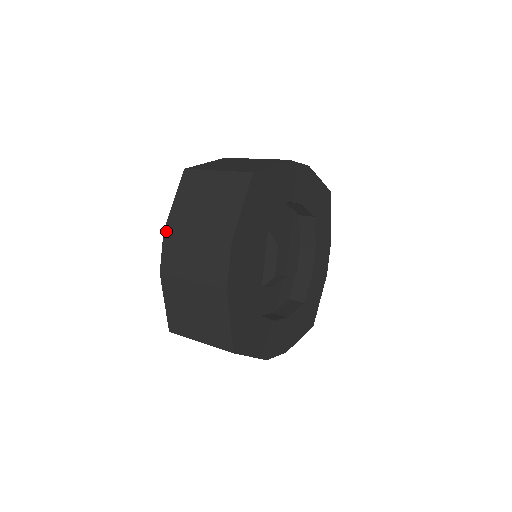
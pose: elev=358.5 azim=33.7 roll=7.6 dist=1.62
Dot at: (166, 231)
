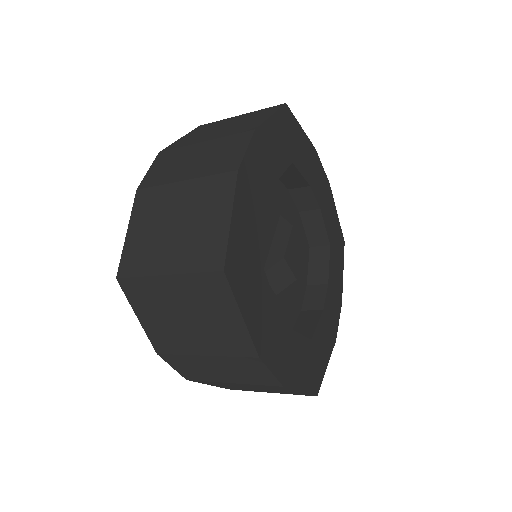
Dot at: (163, 151)
